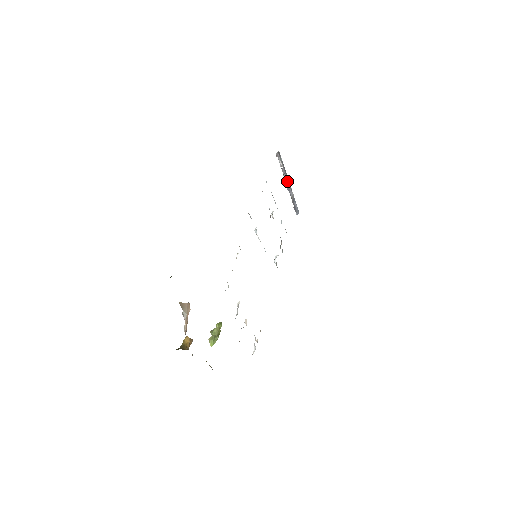
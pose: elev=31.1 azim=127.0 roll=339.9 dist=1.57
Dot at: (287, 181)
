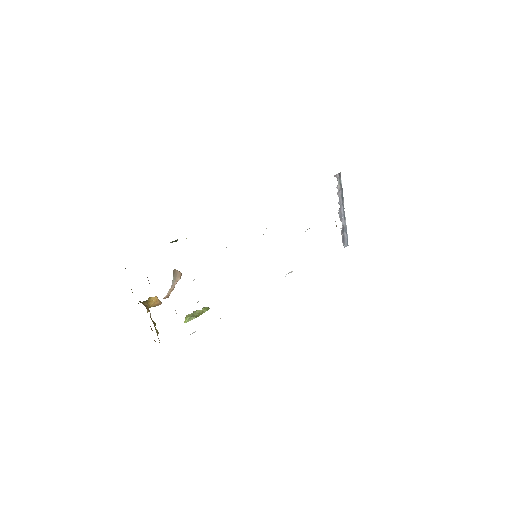
Dot at: (341, 207)
